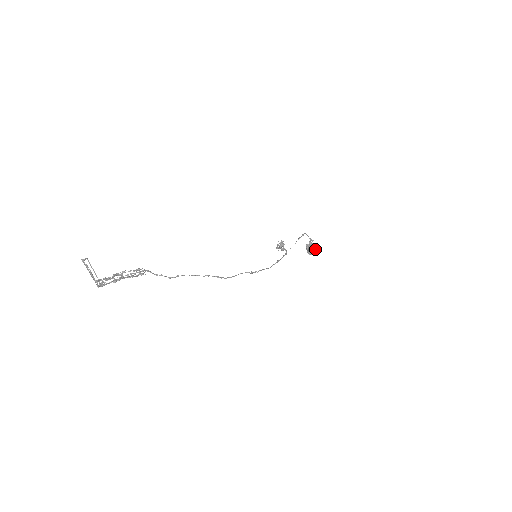
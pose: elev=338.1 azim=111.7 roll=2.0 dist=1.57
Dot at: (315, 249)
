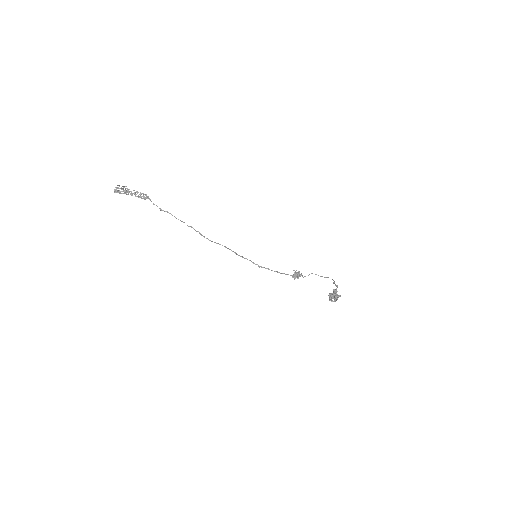
Dot at: (336, 294)
